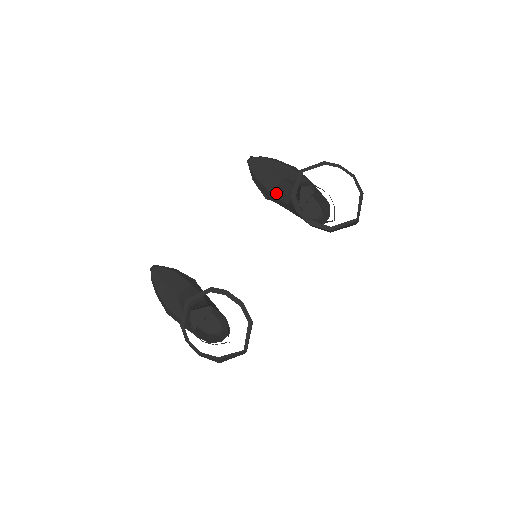
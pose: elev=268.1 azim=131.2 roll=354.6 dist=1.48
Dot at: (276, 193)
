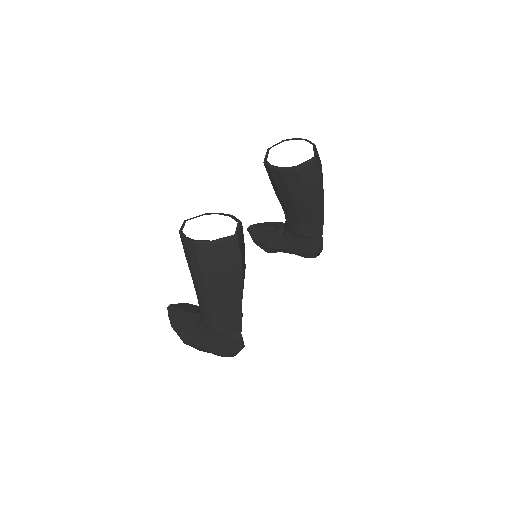
Dot at: (272, 236)
